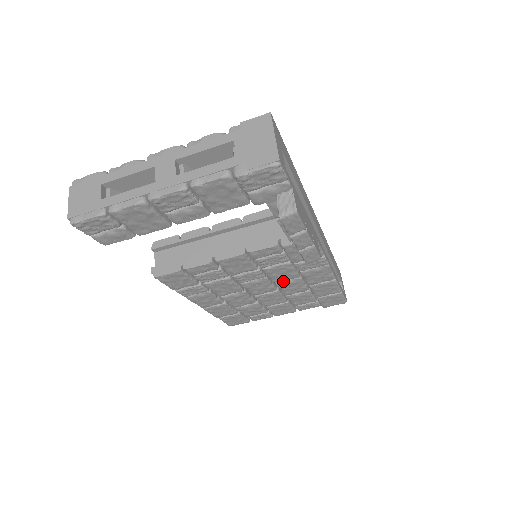
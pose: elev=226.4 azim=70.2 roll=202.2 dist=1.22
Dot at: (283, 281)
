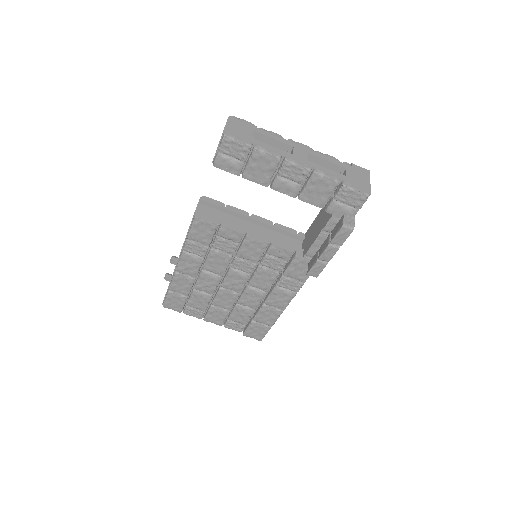
Dot at: (253, 288)
